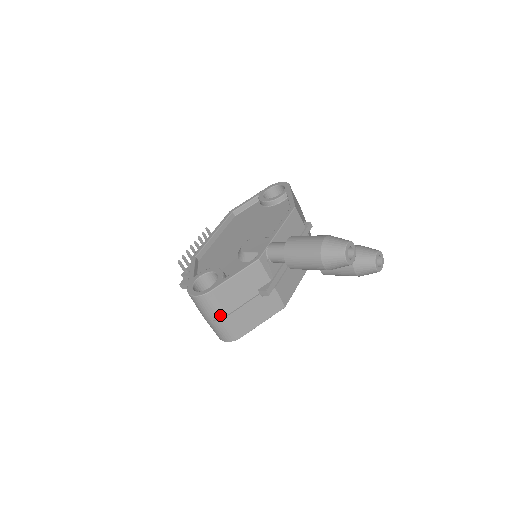
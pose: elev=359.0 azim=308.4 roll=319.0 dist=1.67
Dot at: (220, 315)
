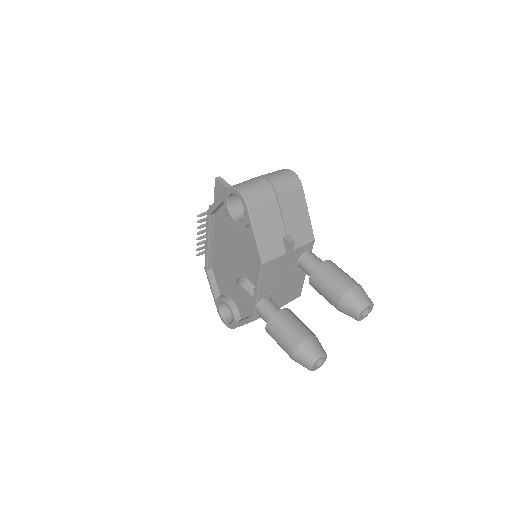
Dot at: occluded
